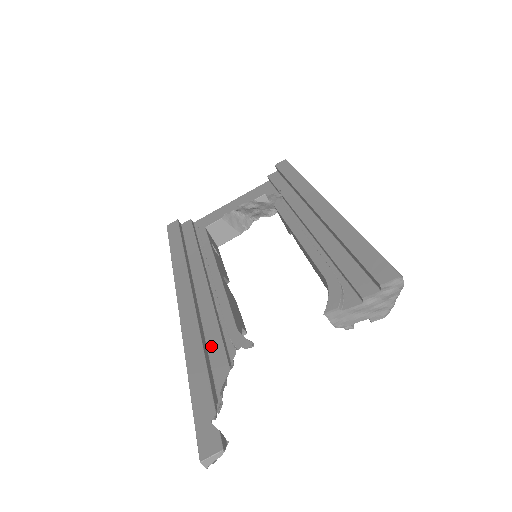
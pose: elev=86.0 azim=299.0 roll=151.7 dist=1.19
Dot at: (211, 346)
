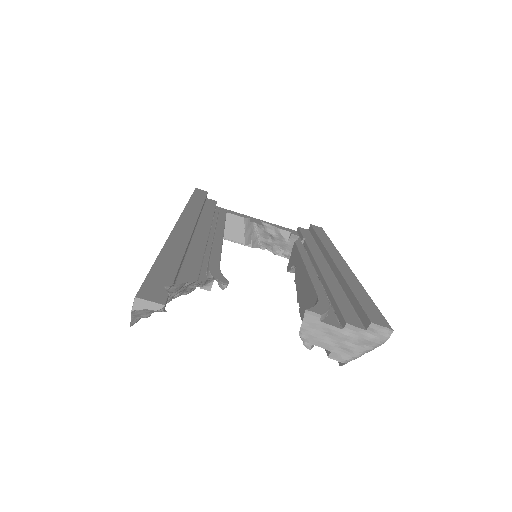
Dot at: (189, 260)
